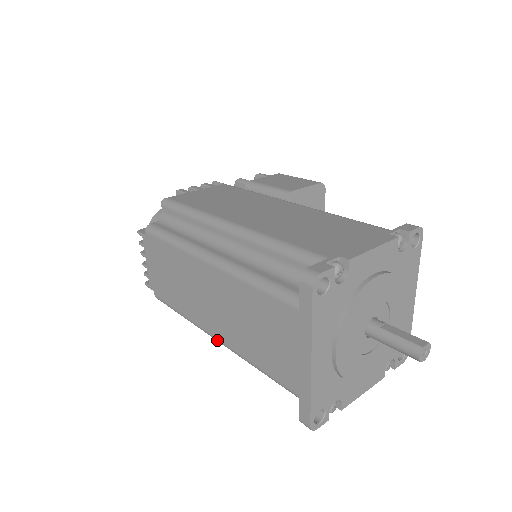
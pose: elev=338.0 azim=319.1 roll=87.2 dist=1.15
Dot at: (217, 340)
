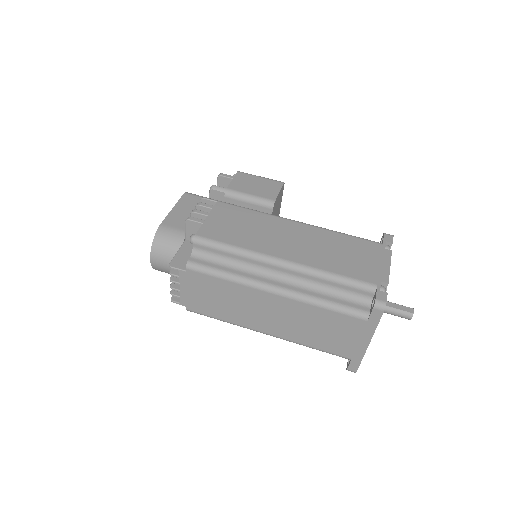
Dot at: (270, 335)
